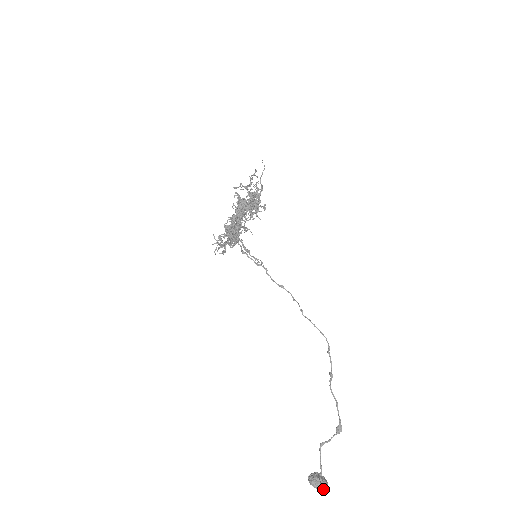
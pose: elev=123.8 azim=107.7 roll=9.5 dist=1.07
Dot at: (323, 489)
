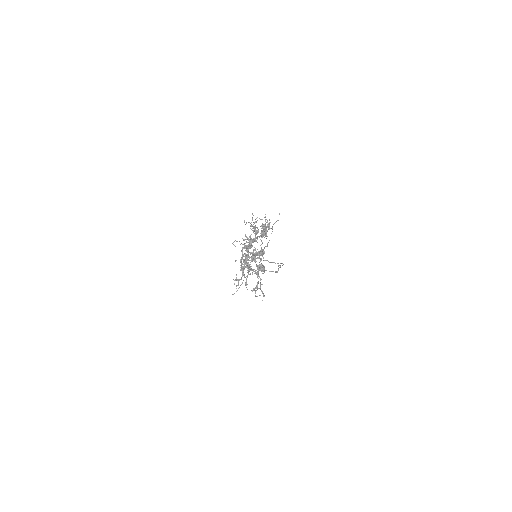
Dot at: occluded
